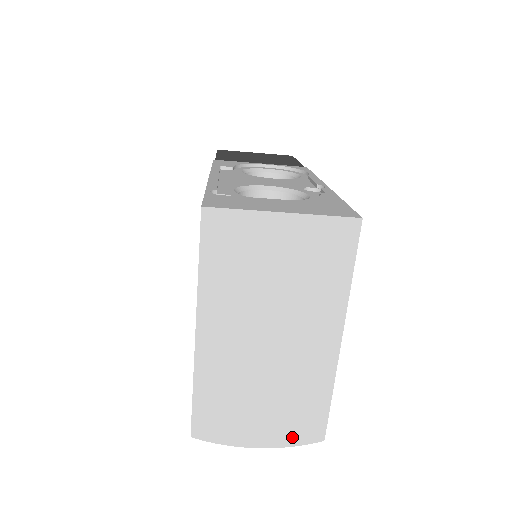
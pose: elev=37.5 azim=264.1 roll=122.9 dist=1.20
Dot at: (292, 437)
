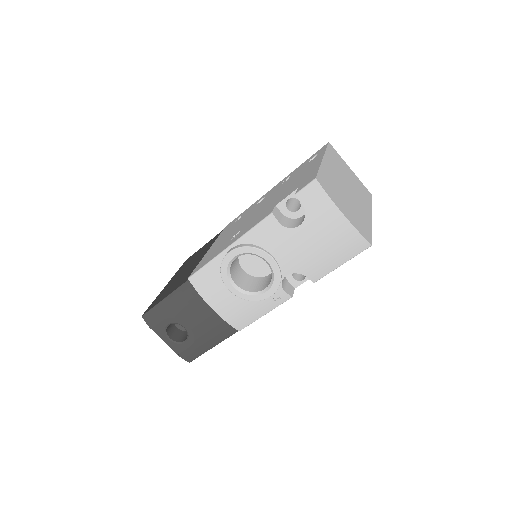
Dot at: (359, 228)
